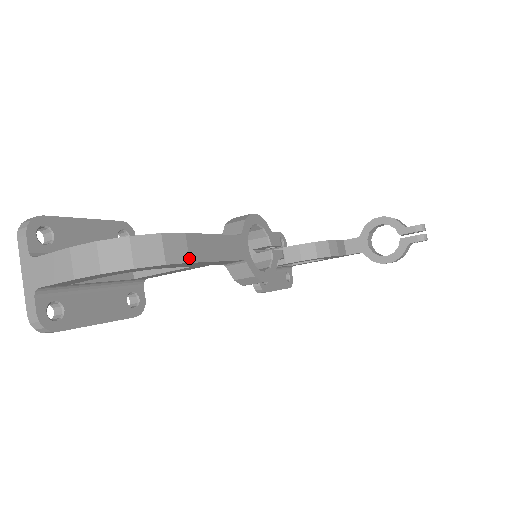
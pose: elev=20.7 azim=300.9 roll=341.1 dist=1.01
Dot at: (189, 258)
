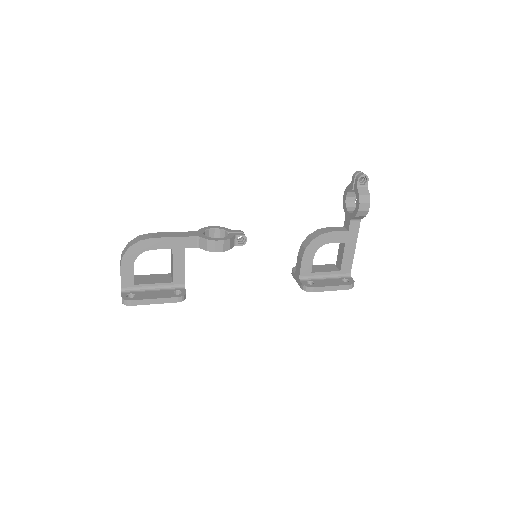
Dot at: (152, 237)
